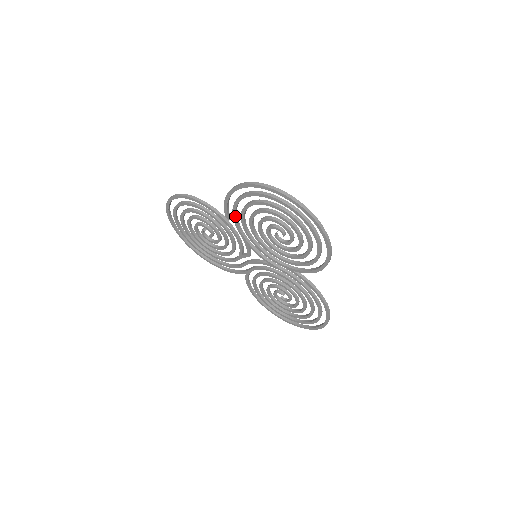
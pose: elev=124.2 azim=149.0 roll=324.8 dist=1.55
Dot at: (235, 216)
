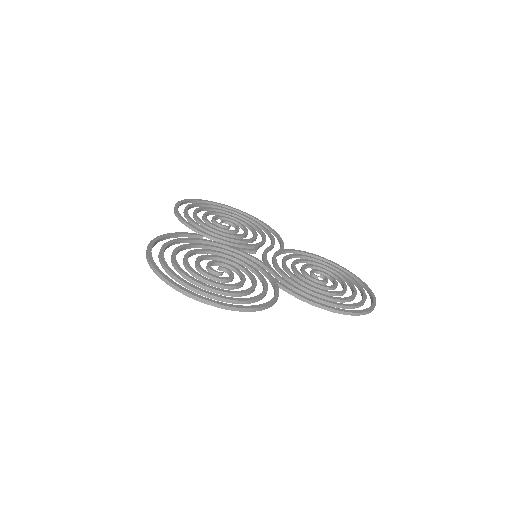
Dot at: (196, 242)
